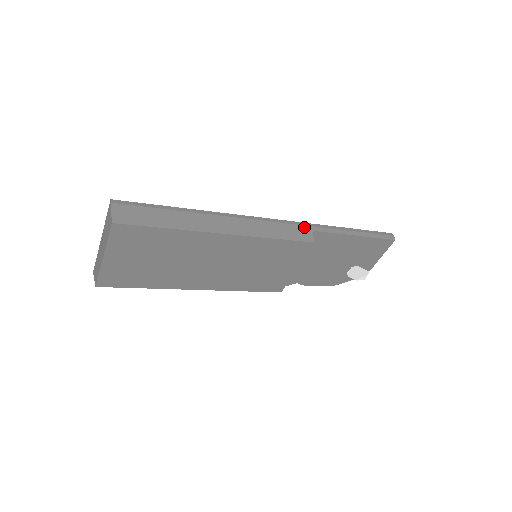
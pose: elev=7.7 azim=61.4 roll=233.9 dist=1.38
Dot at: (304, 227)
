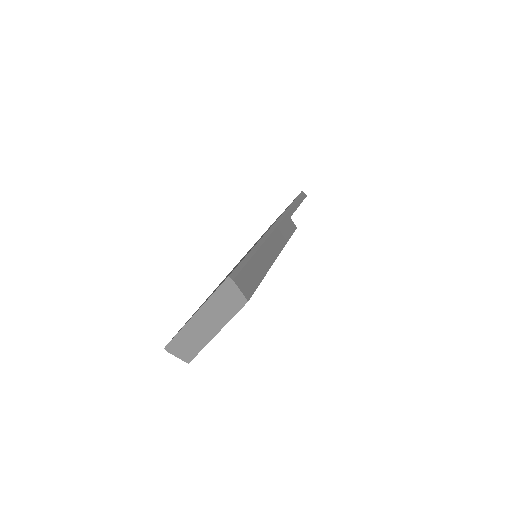
Dot at: (287, 217)
